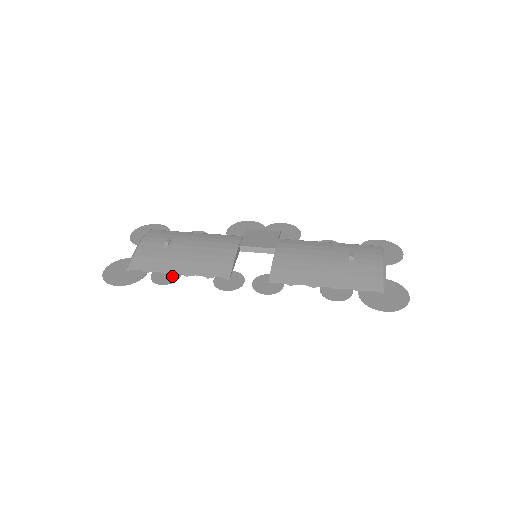
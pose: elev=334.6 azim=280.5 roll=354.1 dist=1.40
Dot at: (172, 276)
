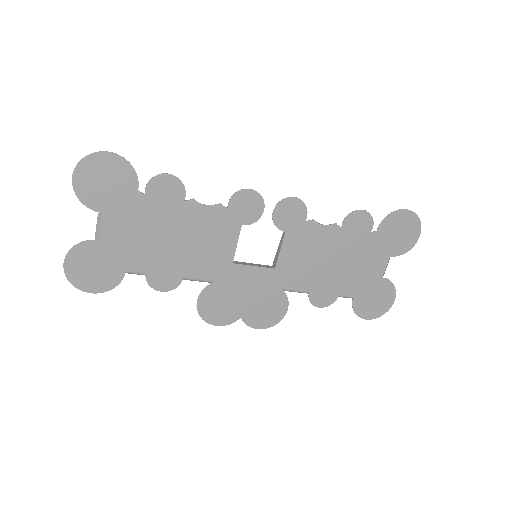
Dot at: (175, 193)
